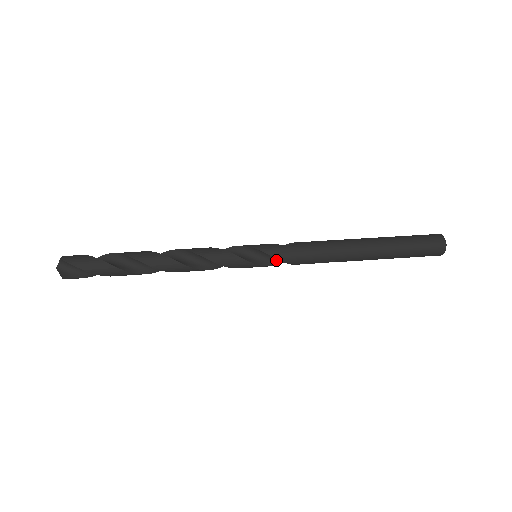
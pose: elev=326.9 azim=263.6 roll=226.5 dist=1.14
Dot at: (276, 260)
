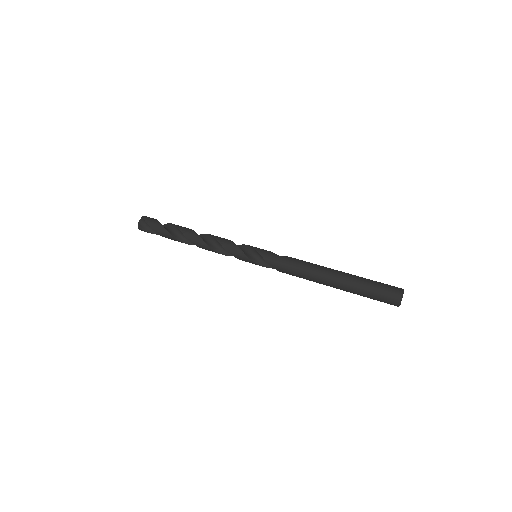
Dot at: occluded
